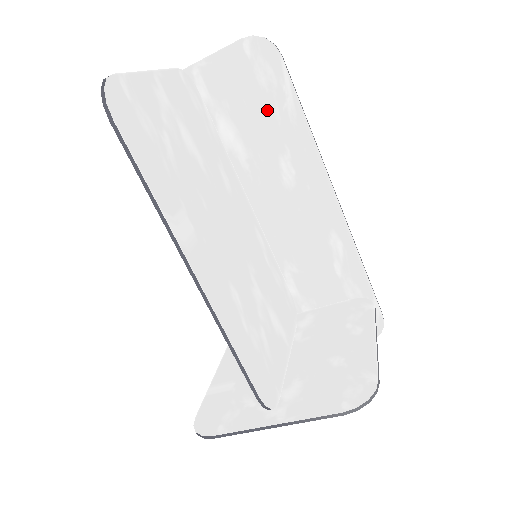
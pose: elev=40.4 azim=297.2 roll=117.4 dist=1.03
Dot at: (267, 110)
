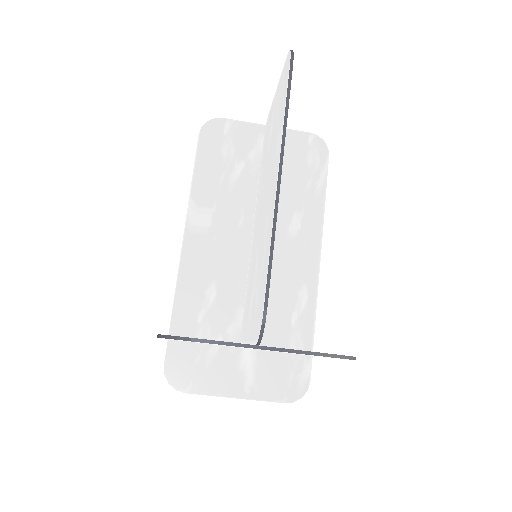
Dot at: (303, 179)
